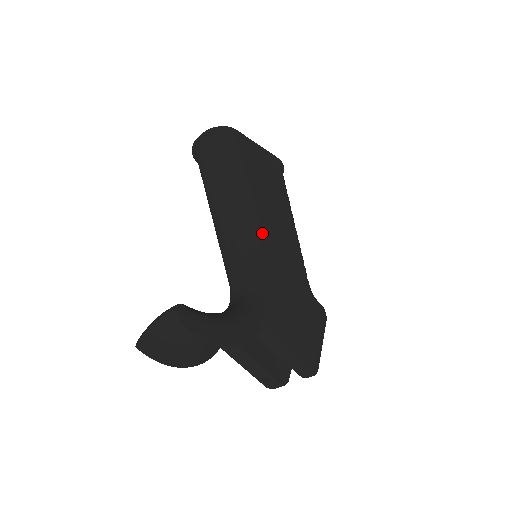
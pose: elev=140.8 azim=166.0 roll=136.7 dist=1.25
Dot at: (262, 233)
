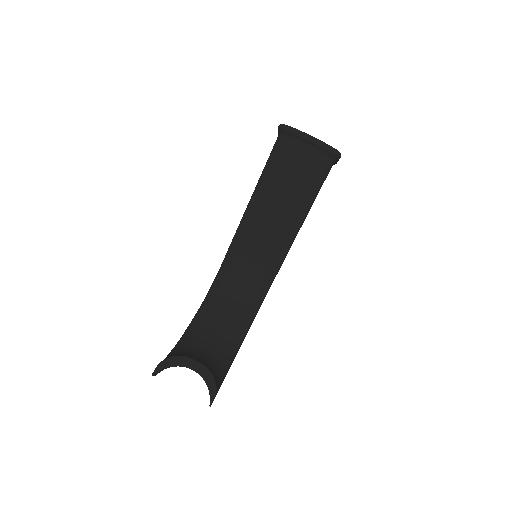
Dot at: (280, 266)
